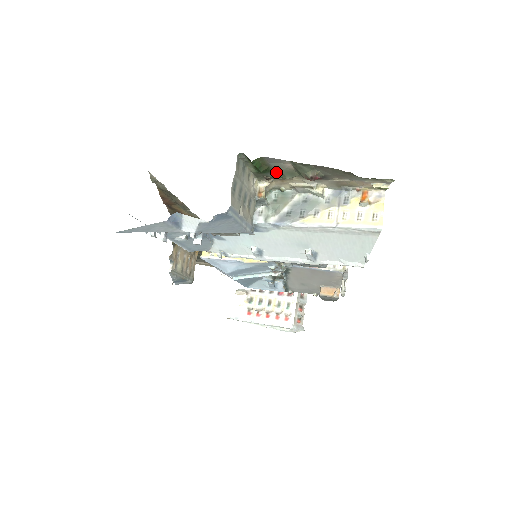
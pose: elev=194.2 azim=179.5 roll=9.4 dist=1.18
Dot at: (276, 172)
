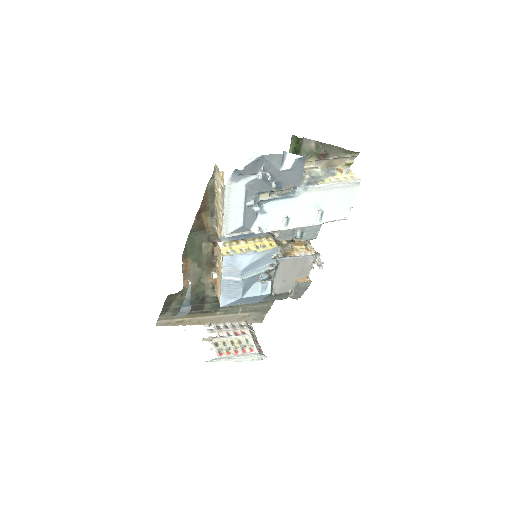
Dot at: (303, 153)
